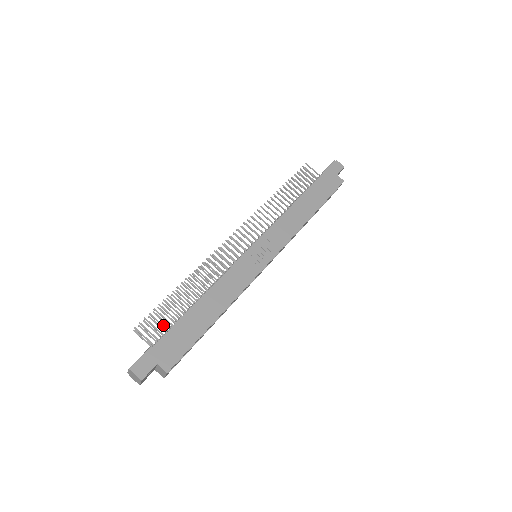
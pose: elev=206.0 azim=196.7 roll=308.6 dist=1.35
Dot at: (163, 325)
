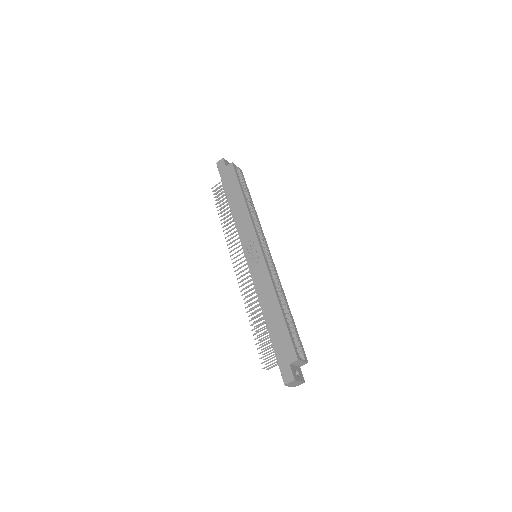
Dot at: (270, 348)
